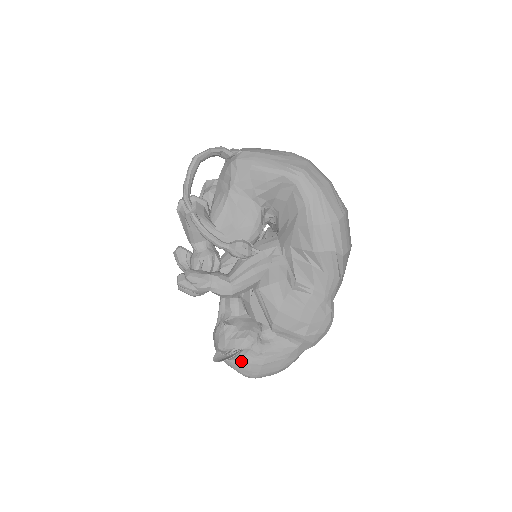
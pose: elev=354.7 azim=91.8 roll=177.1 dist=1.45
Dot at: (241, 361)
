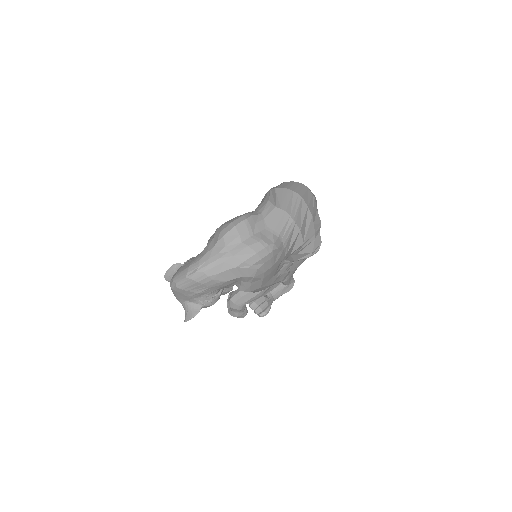
Dot at: occluded
